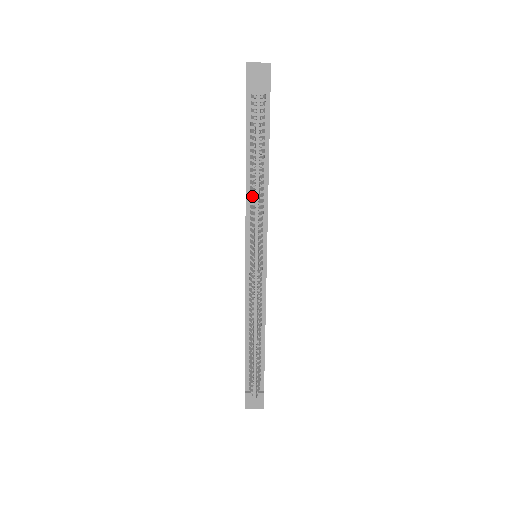
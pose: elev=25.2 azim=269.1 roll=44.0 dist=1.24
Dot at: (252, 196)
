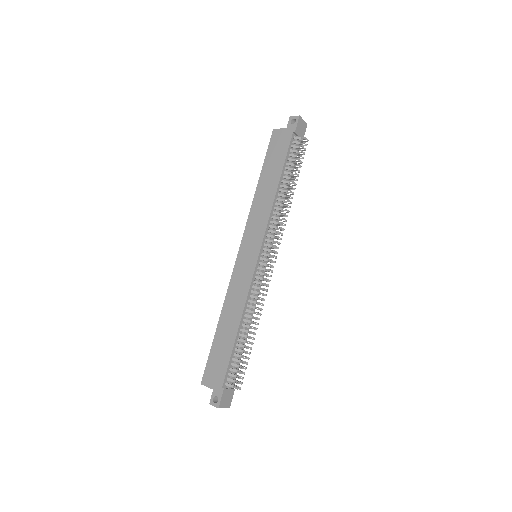
Dot at: (279, 205)
